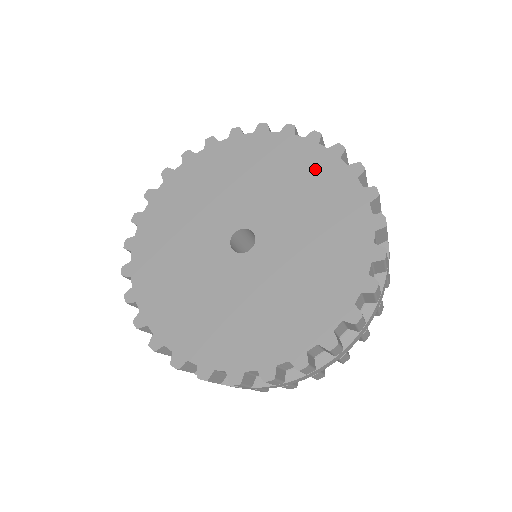
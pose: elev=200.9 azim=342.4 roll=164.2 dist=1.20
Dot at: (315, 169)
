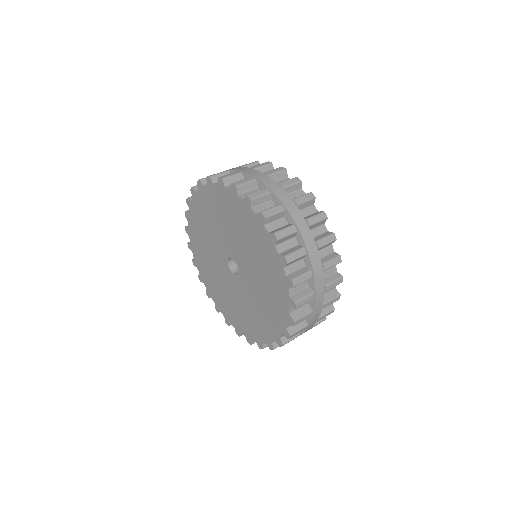
Dot at: (253, 229)
